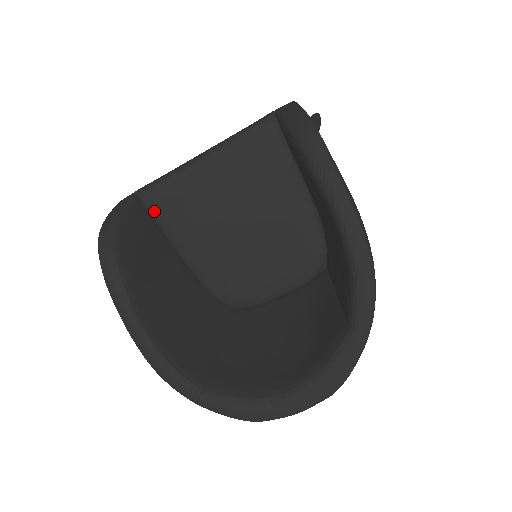
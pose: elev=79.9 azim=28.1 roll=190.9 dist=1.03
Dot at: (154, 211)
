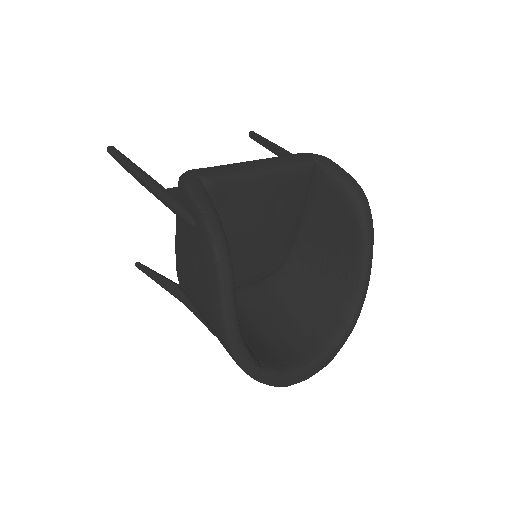
Dot at: occluded
